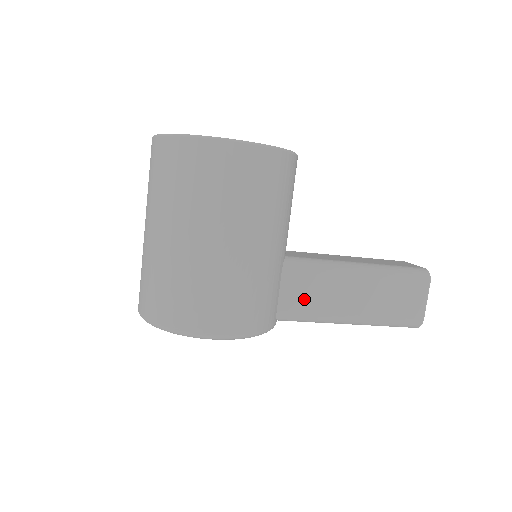
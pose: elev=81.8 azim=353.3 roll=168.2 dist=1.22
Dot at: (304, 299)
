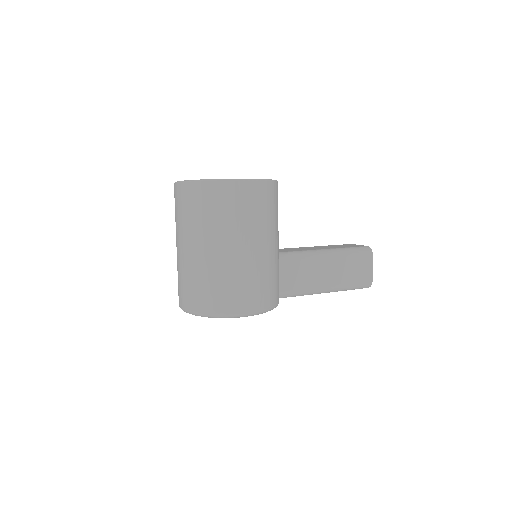
Dot at: (296, 280)
